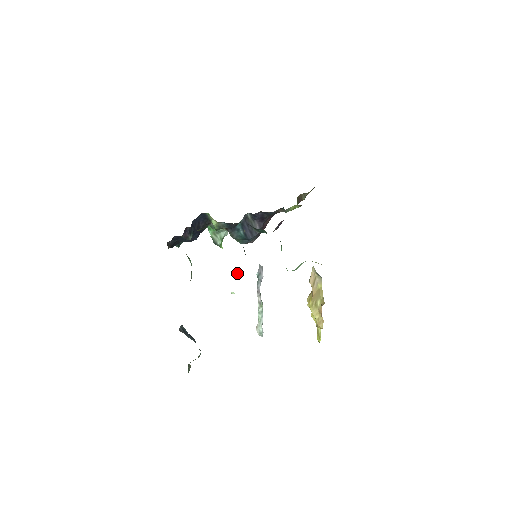
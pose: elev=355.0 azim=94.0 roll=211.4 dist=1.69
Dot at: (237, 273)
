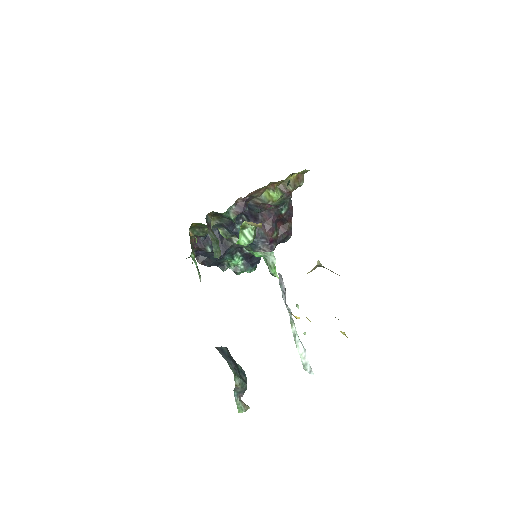
Dot at: (297, 305)
